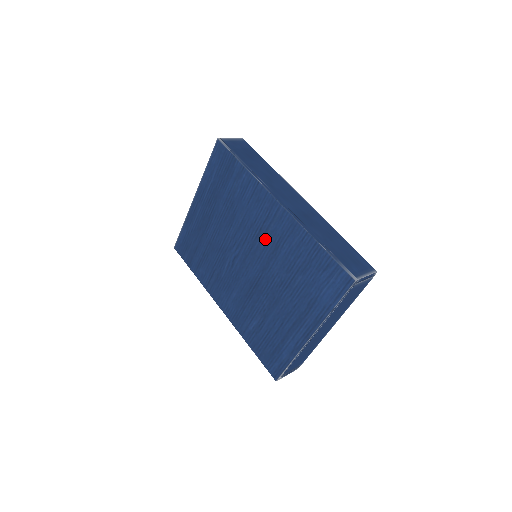
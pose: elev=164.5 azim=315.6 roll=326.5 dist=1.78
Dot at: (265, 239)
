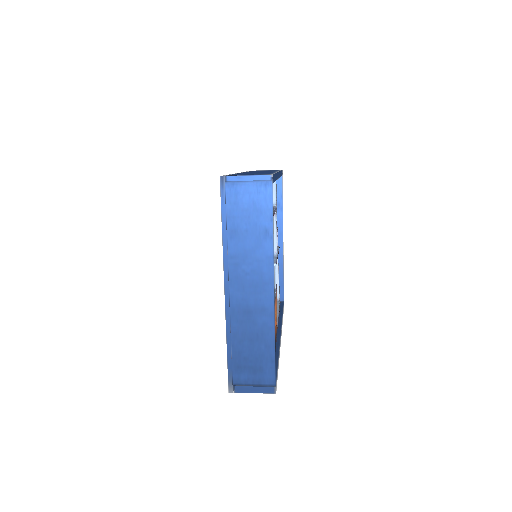
Dot at: occluded
